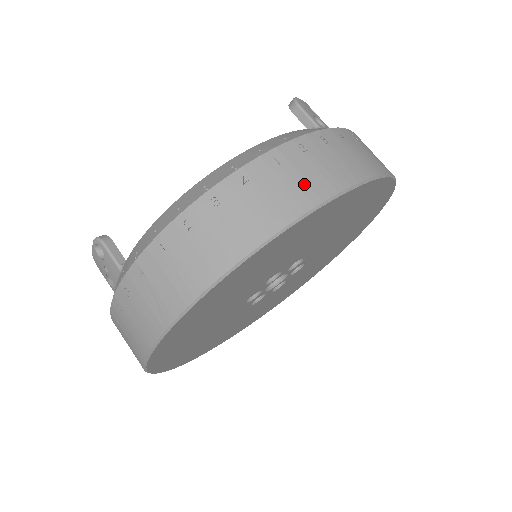
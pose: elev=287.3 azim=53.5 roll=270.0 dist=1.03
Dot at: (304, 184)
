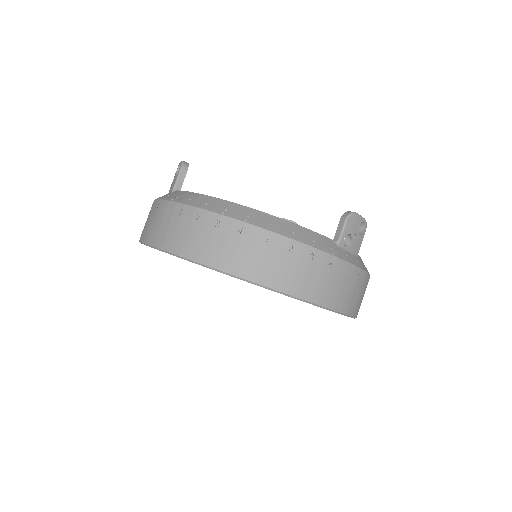
Dot at: (263, 266)
